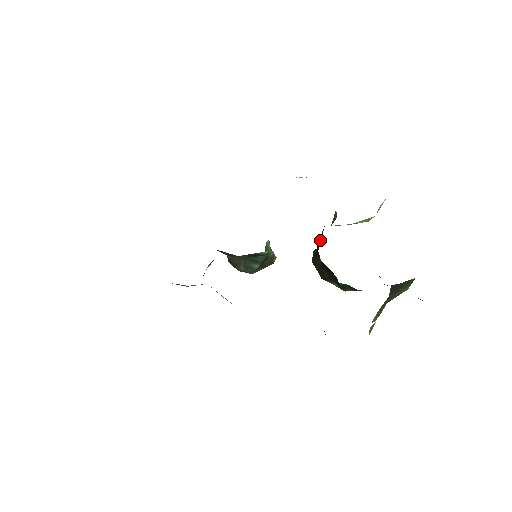
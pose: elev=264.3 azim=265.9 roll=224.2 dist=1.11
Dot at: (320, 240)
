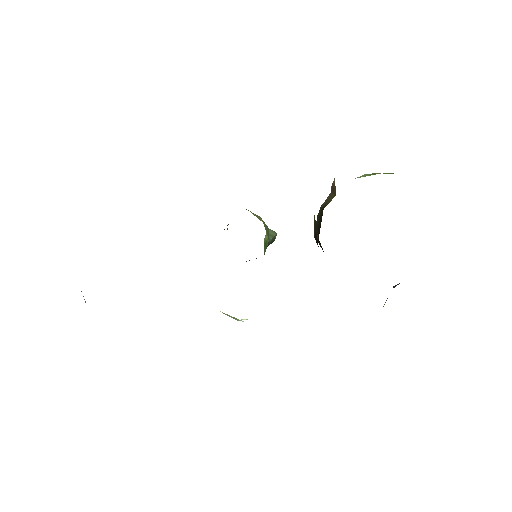
Dot at: (320, 224)
